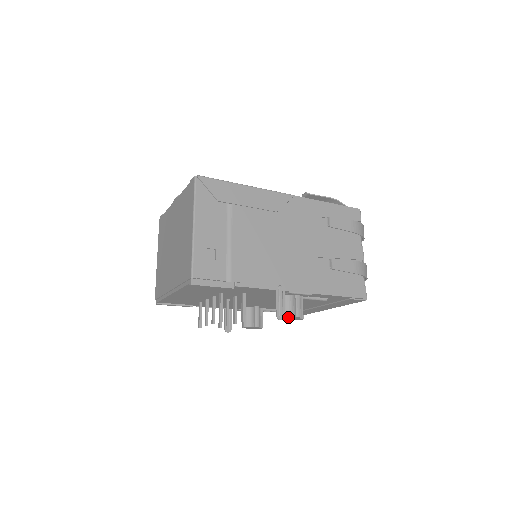
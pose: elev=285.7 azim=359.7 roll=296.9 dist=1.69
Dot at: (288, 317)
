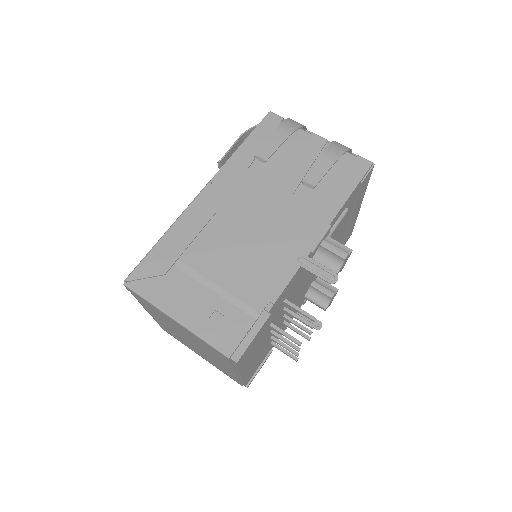
Dot at: (340, 267)
